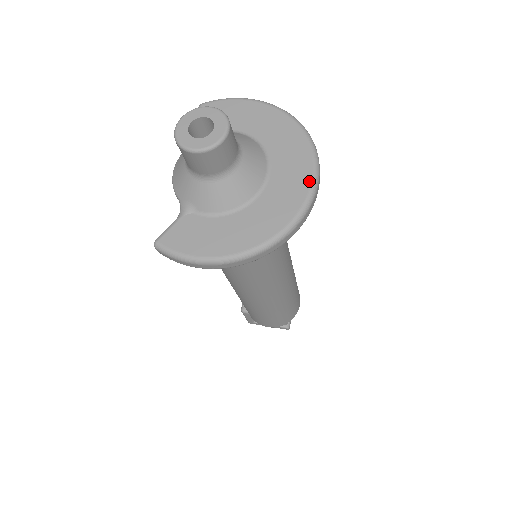
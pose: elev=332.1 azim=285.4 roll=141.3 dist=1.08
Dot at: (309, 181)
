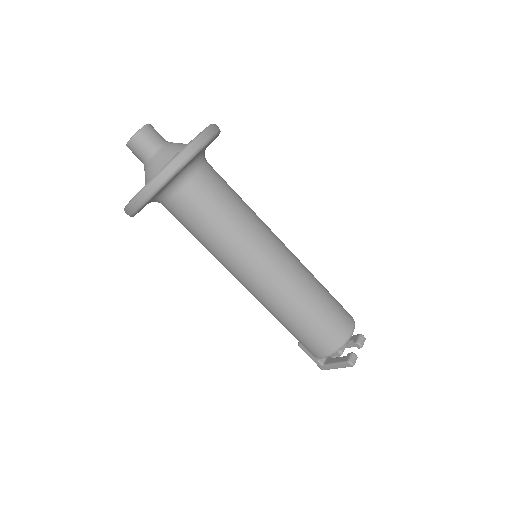
Dot at: (194, 138)
